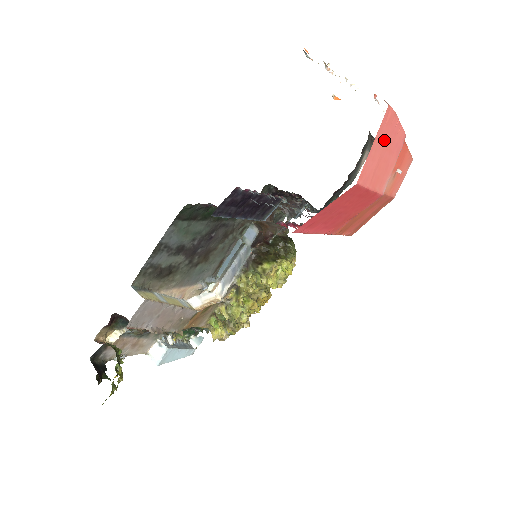
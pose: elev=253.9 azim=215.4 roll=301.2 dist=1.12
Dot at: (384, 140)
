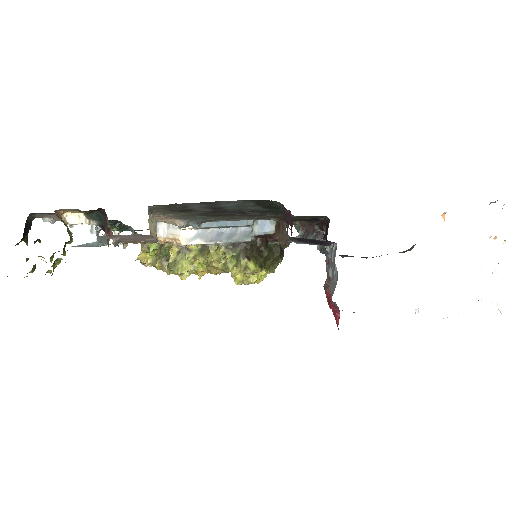
Dot at: occluded
